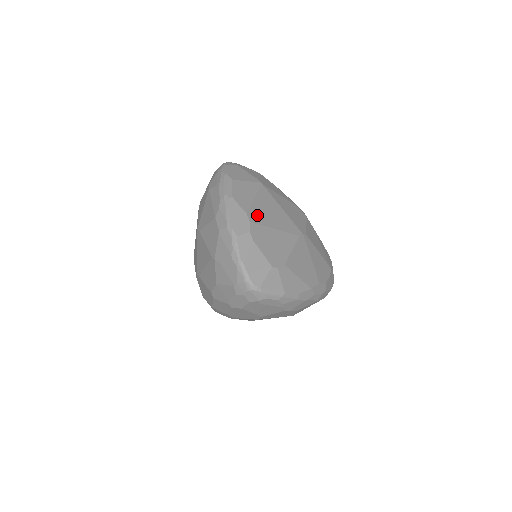
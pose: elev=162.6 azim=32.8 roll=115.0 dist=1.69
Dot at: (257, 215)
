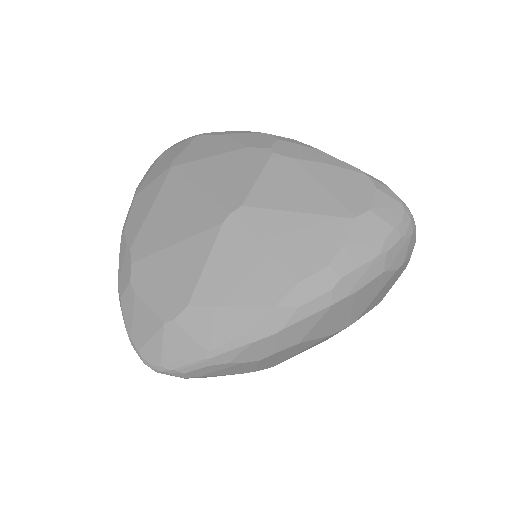
Dot at: (147, 240)
